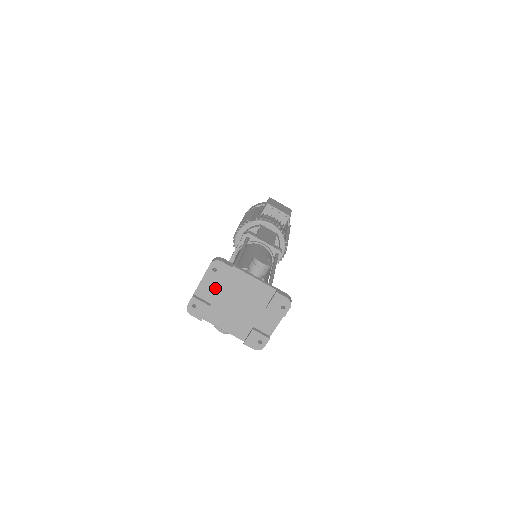
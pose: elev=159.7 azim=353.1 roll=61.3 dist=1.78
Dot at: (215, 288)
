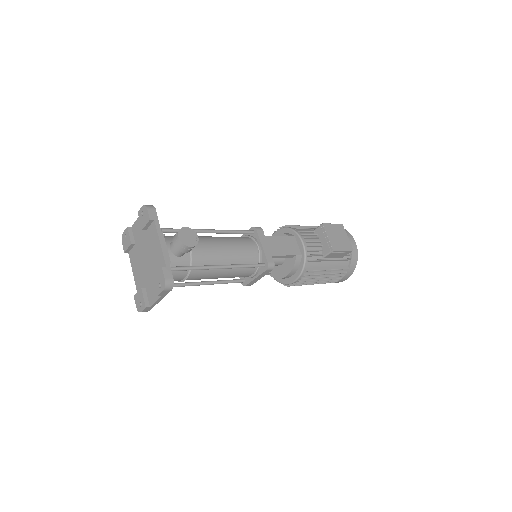
Dot at: (141, 232)
